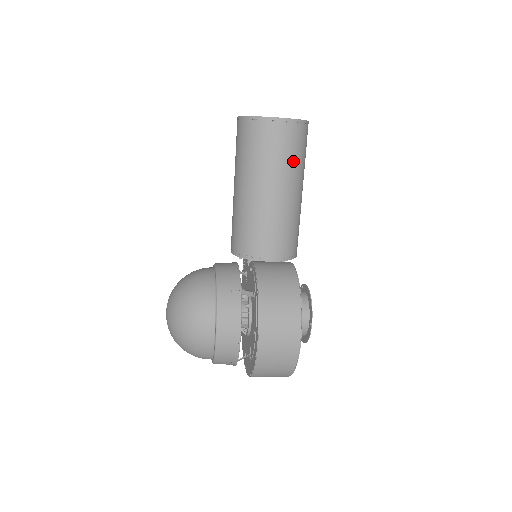
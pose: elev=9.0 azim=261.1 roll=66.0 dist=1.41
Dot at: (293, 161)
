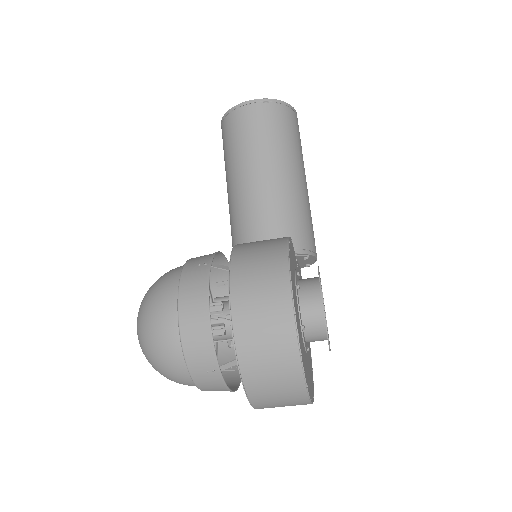
Dot at: (277, 139)
